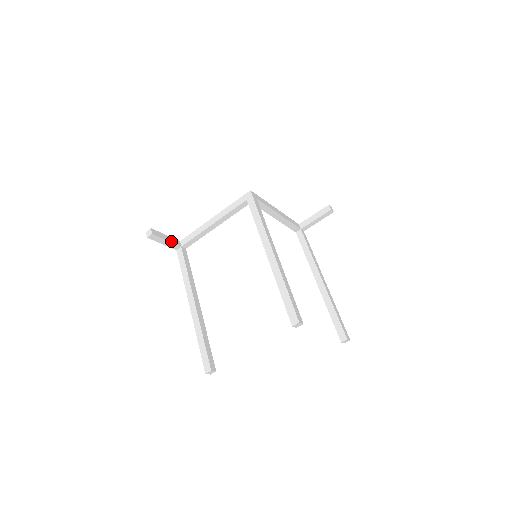
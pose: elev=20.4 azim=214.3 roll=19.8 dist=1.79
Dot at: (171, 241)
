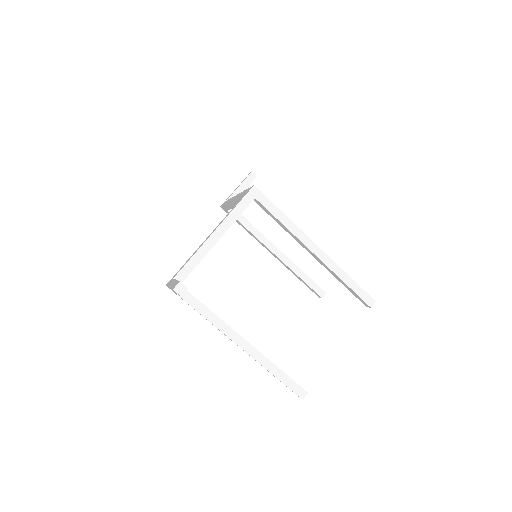
Dot at: occluded
